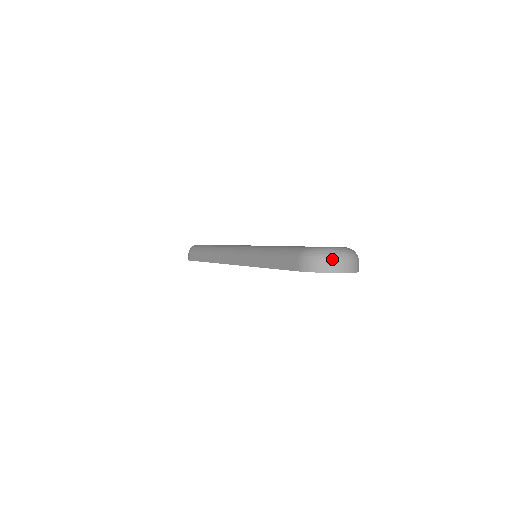
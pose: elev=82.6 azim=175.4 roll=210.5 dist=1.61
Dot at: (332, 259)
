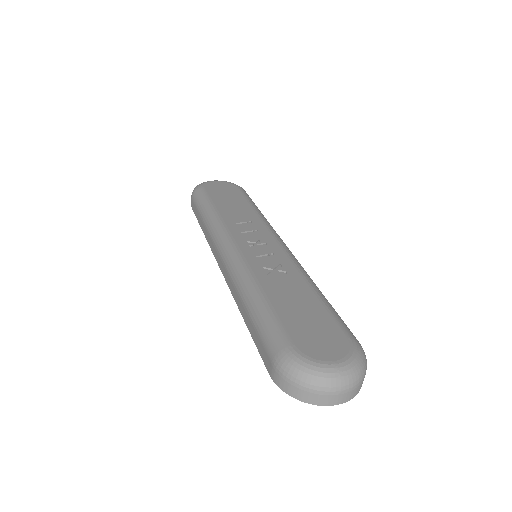
Dot at: (315, 389)
